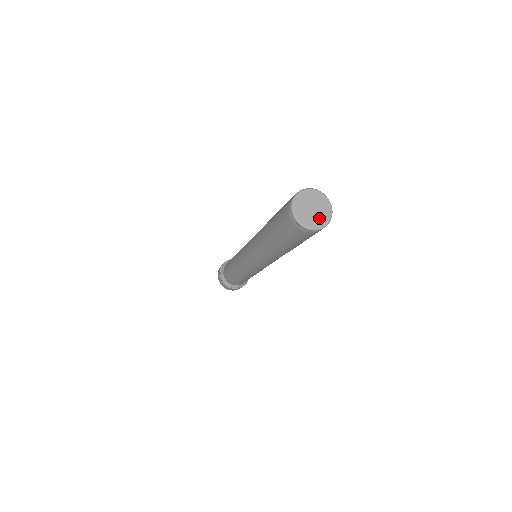
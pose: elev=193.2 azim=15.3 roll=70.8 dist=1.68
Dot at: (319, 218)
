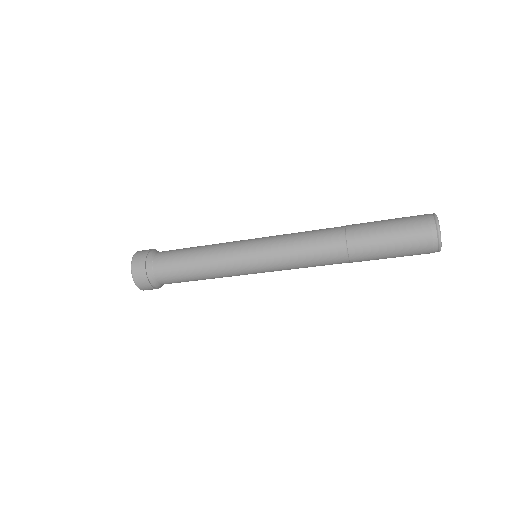
Dot at: occluded
